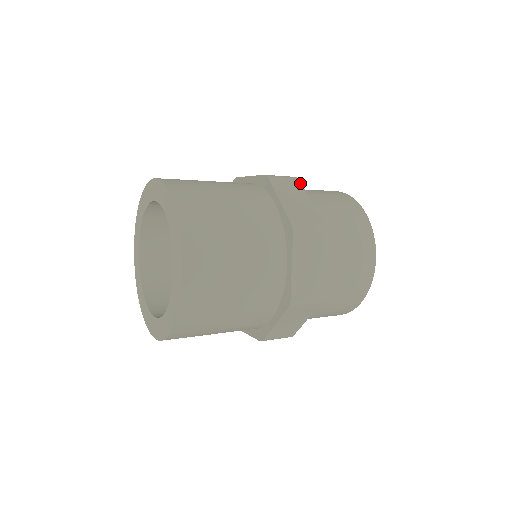
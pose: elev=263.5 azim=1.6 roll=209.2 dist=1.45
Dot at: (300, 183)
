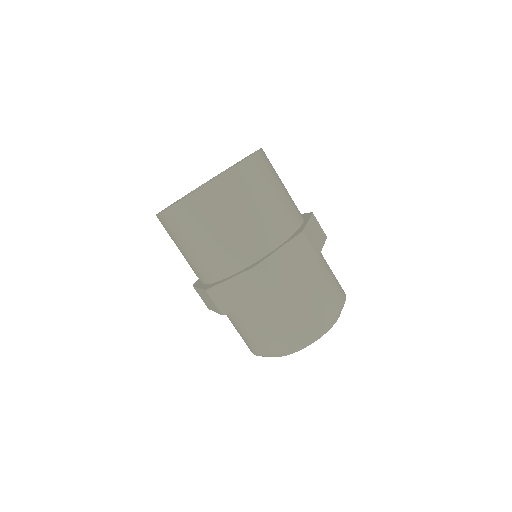
Dot at: (311, 262)
